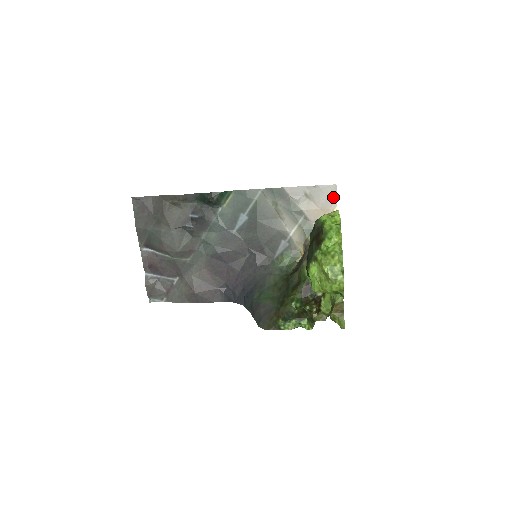
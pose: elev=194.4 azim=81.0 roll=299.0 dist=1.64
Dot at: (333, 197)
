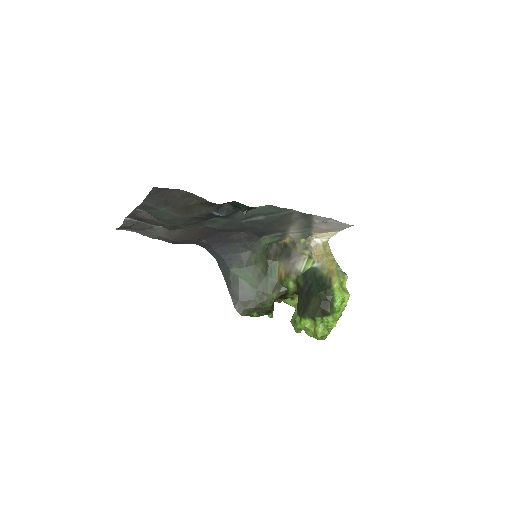
Dot at: (344, 228)
